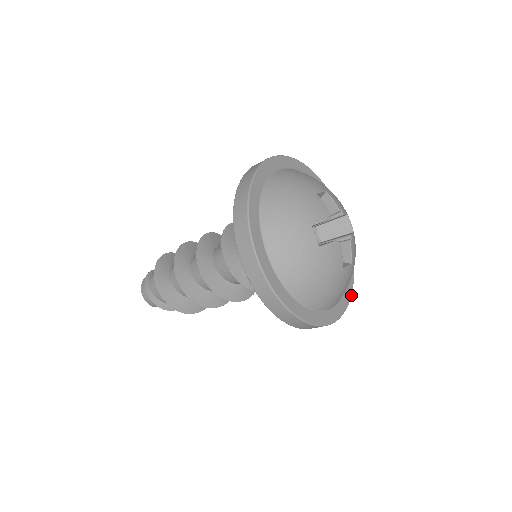
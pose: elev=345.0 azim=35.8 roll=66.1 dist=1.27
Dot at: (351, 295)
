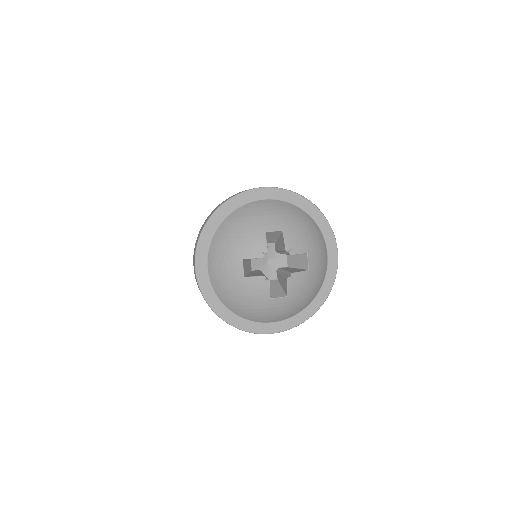
Dot at: (309, 317)
